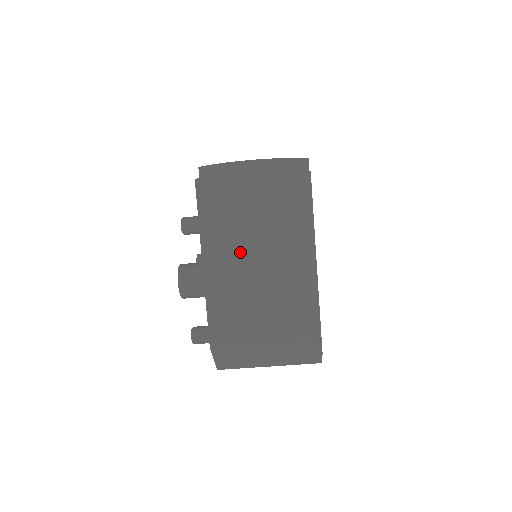
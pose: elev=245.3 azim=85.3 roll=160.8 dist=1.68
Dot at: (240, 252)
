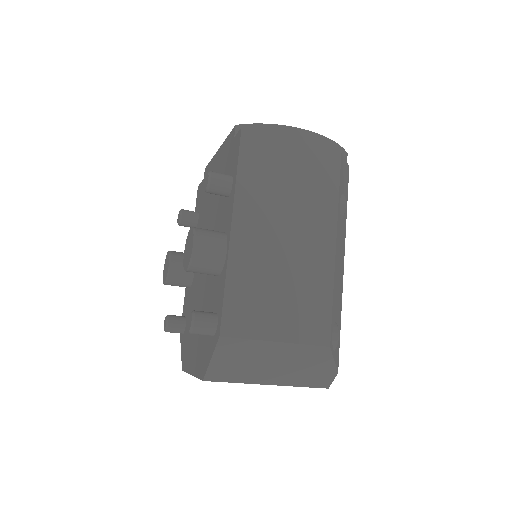
Dot at: (277, 223)
